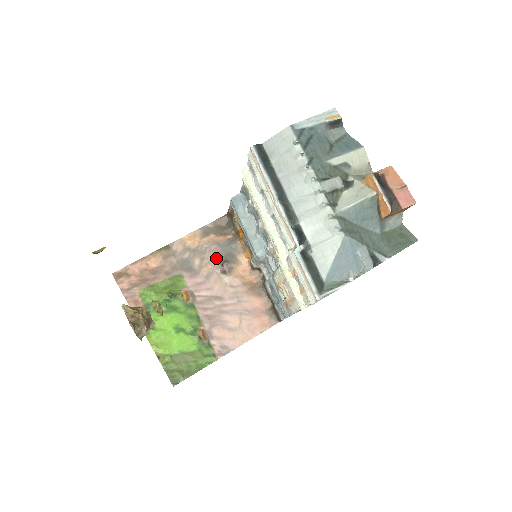
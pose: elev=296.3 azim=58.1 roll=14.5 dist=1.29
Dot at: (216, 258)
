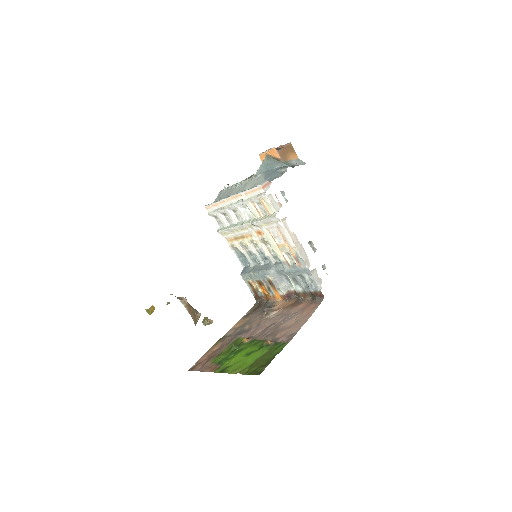
Dot at: (259, 316)
